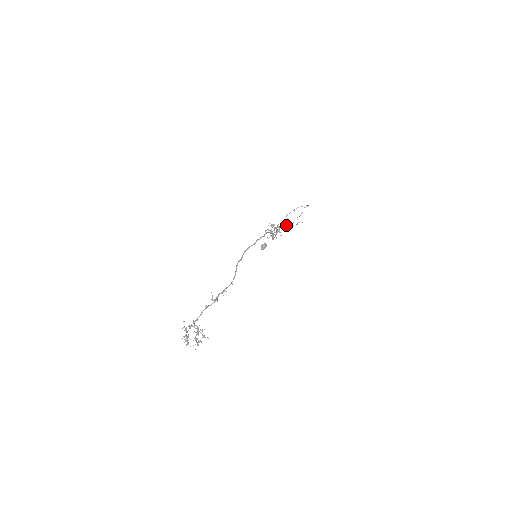
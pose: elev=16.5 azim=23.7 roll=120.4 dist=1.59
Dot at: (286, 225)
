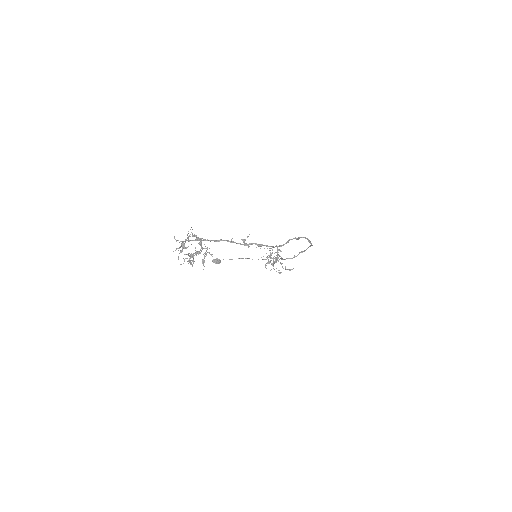
Dot at: (273, 263)
